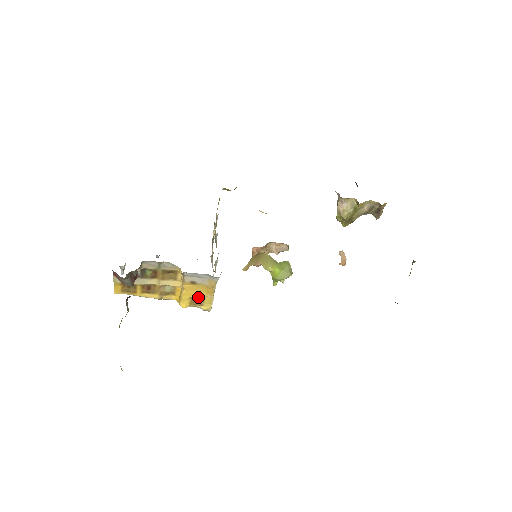
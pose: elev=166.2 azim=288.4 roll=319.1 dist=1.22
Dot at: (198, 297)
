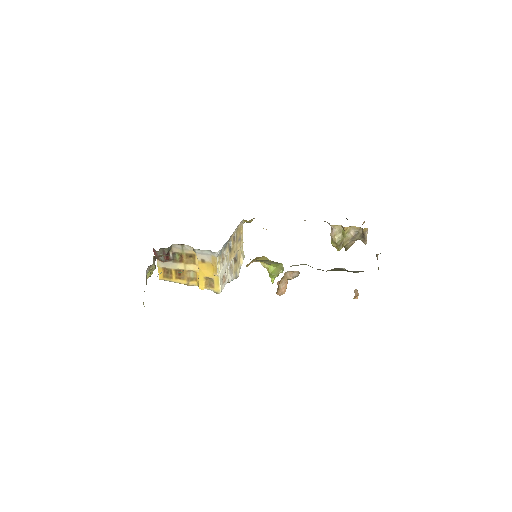
Dot at: (209, 277)
